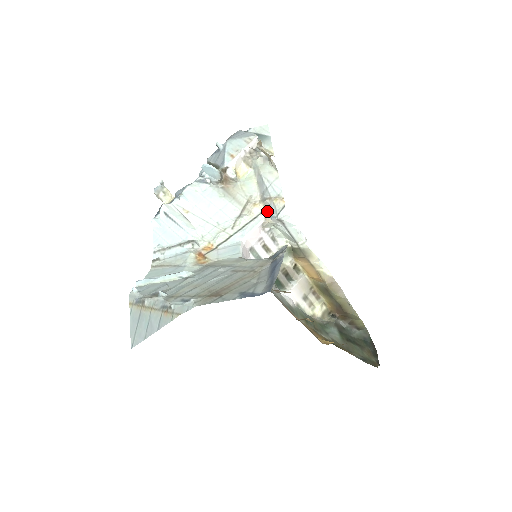
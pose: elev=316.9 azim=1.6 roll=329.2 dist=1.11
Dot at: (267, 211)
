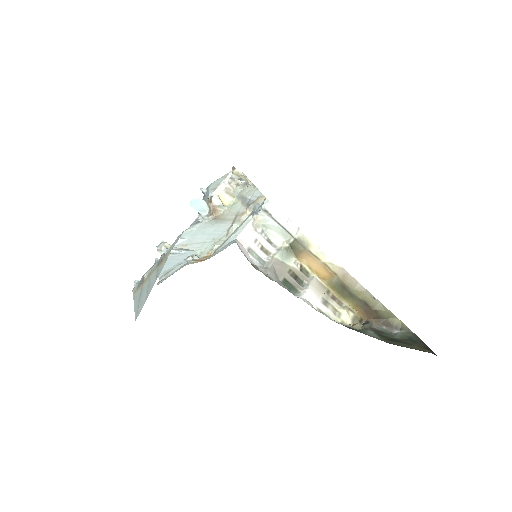
Dot at: (253, 211)
